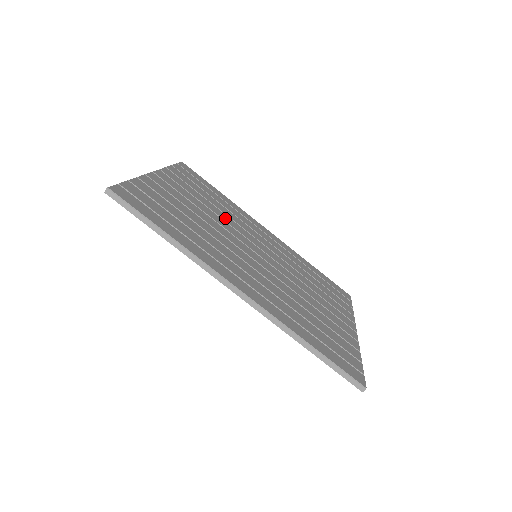
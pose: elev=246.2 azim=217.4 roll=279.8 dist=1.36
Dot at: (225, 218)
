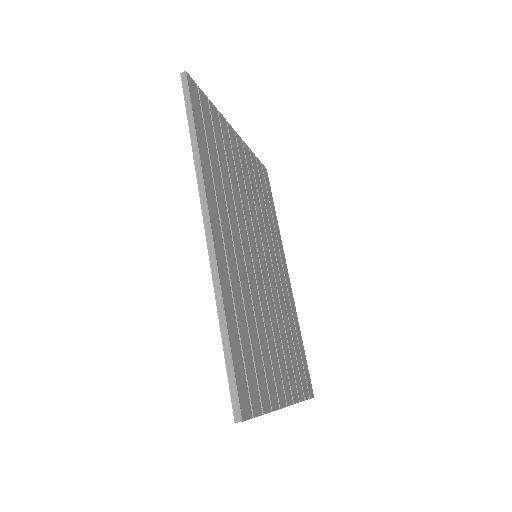
Dot at: (259, 215)
